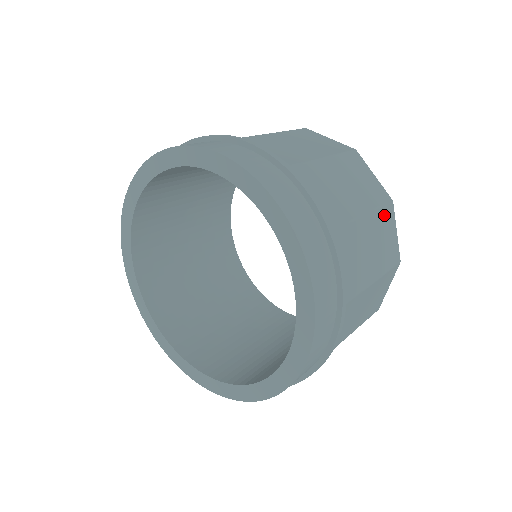
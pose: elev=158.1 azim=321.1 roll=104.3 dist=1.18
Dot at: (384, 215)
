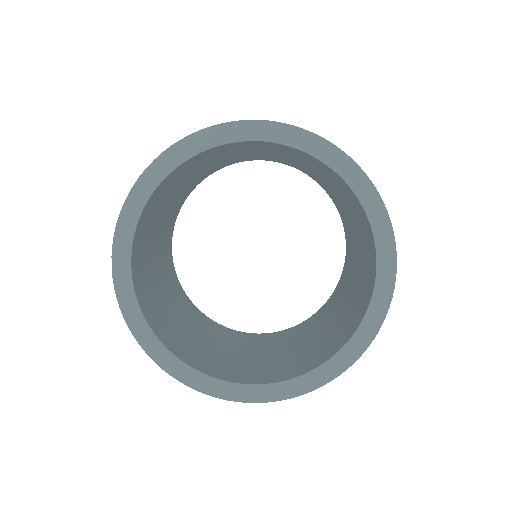
Dot at: occluded
